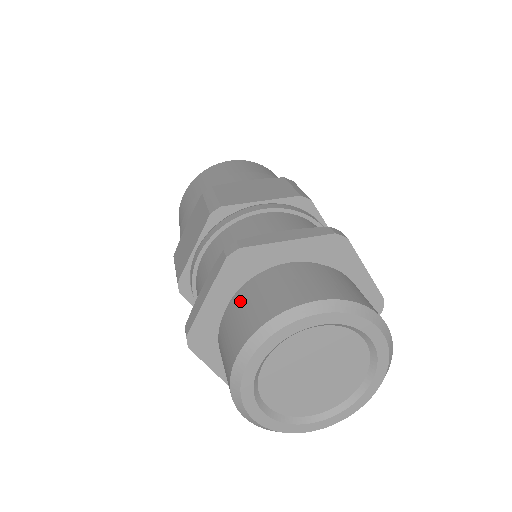
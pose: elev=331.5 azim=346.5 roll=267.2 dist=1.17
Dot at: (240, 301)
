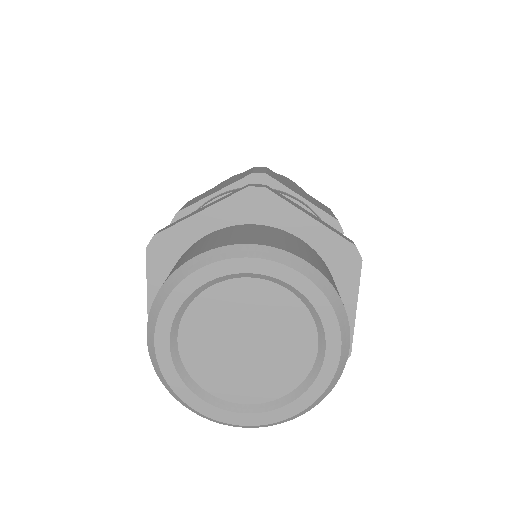
Dot at: (231, 229)
